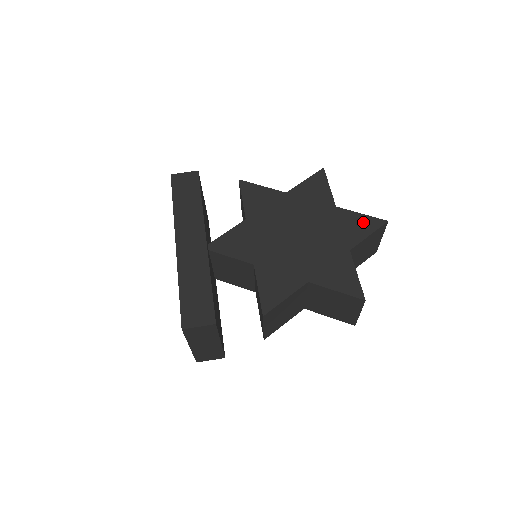
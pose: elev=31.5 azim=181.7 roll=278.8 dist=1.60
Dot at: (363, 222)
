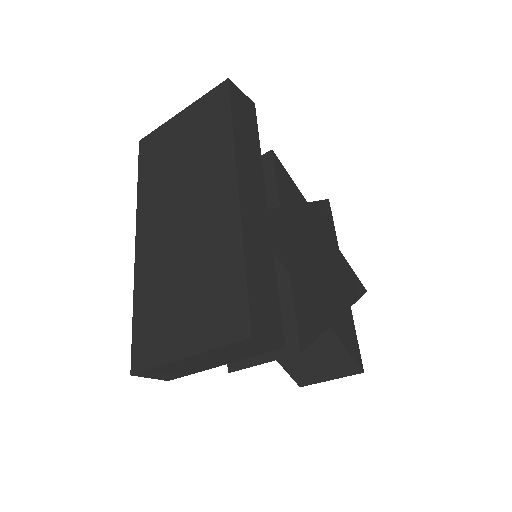
Dot at: (355, 281)
